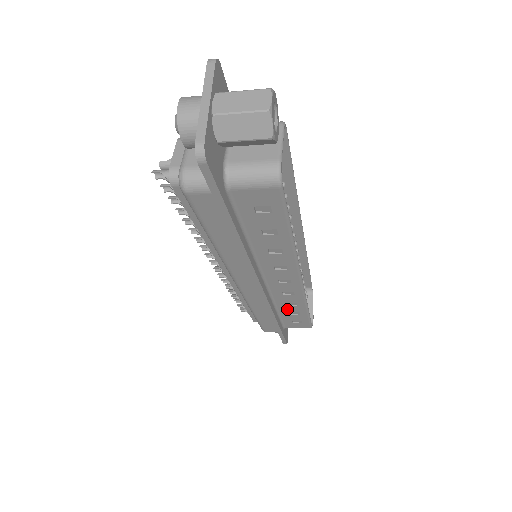
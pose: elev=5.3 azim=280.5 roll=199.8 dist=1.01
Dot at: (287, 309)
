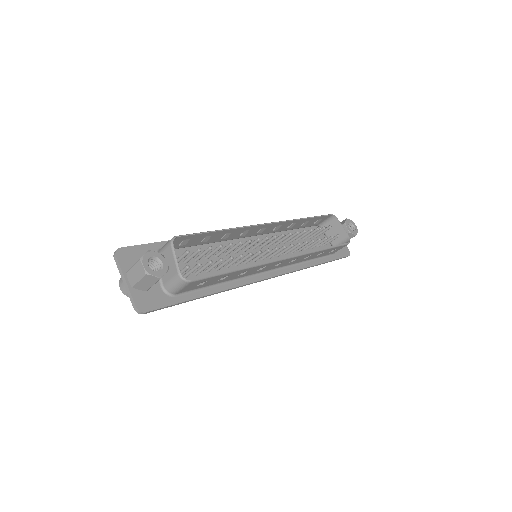
Dot at: (311, 257)
